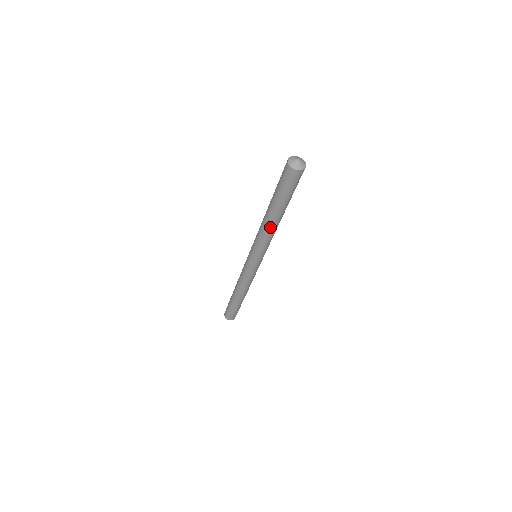
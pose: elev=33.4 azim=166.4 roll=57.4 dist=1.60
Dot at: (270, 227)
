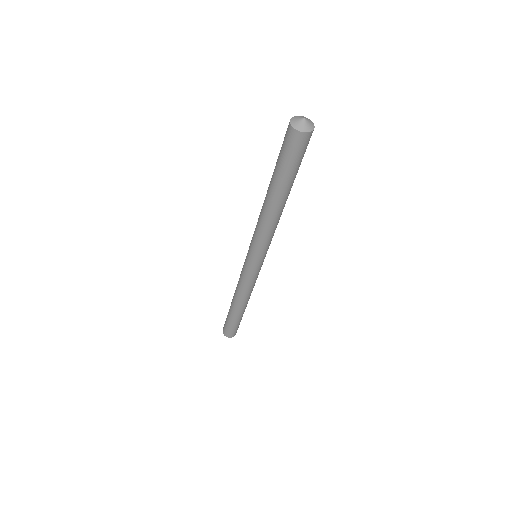
Dot at: (267, 214)
